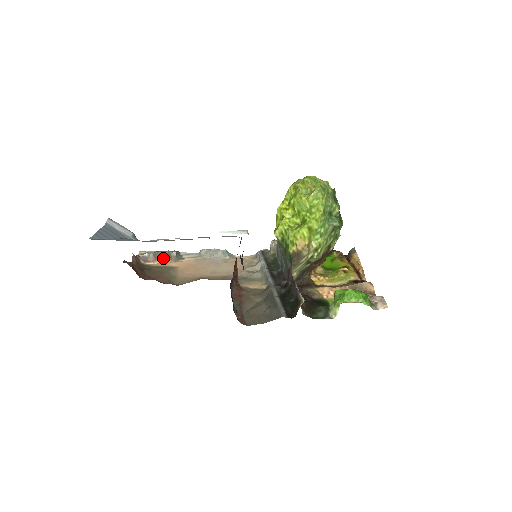
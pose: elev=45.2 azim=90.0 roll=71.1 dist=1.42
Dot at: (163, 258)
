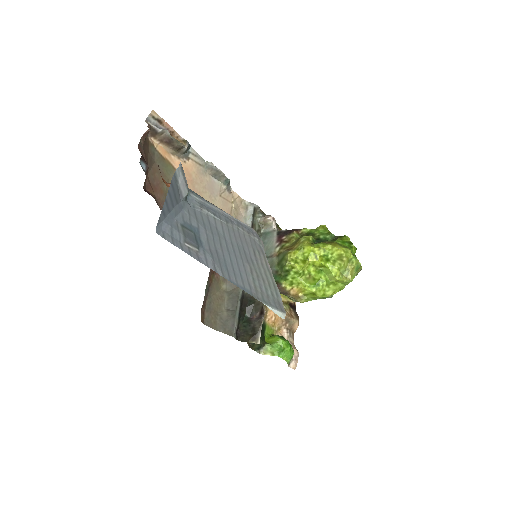
Dot at: (172, 147)
